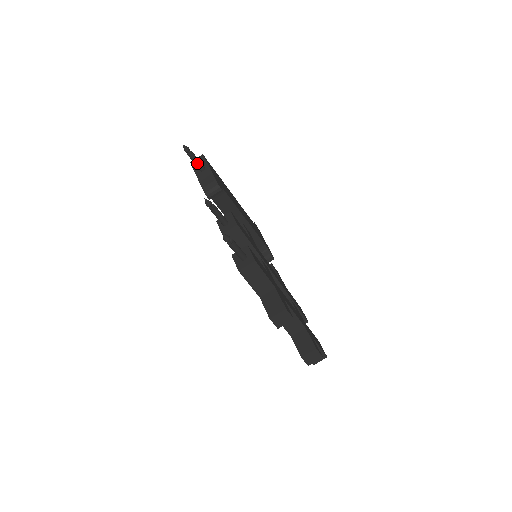
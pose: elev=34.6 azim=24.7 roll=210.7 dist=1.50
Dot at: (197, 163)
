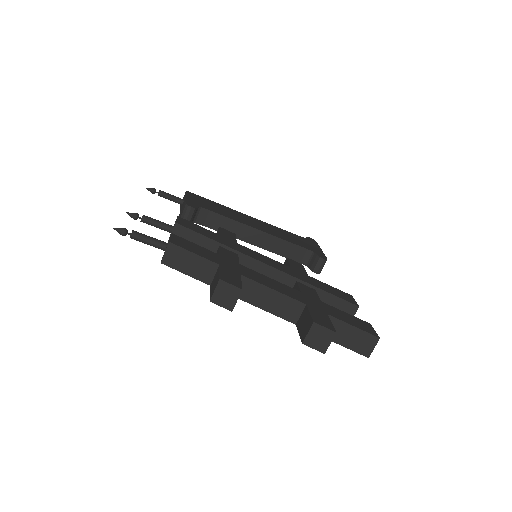
Dot at: (171, 198)
